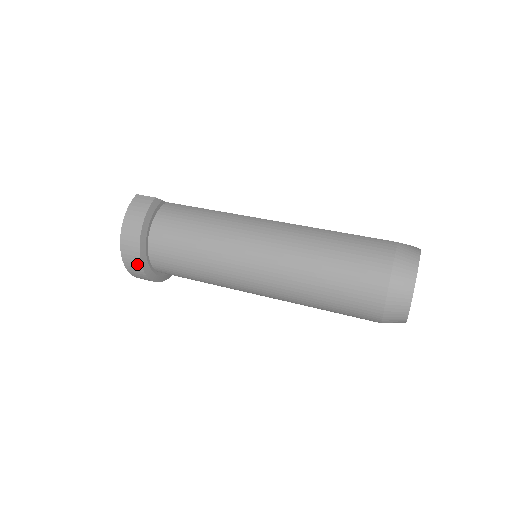
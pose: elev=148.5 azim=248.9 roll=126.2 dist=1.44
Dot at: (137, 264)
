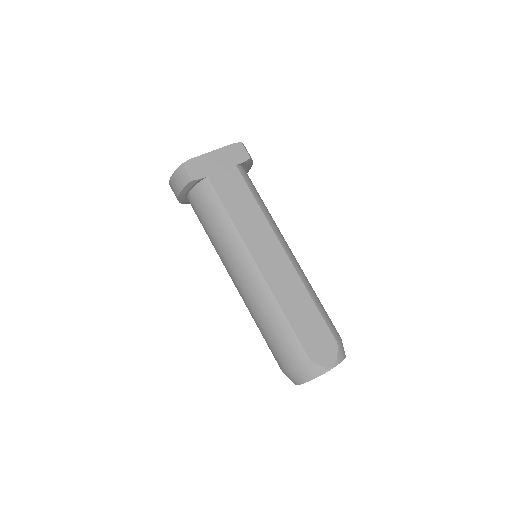
Dot at: occluded
